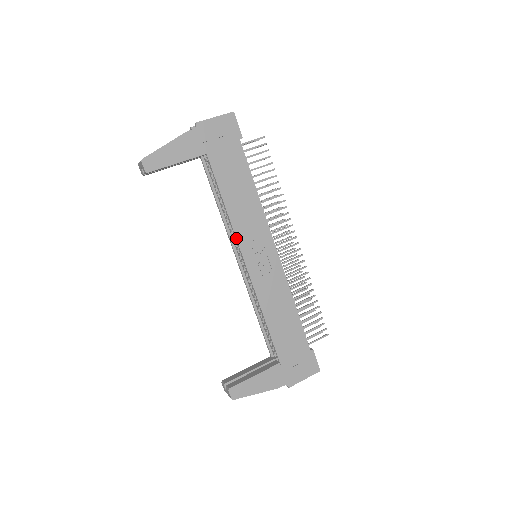
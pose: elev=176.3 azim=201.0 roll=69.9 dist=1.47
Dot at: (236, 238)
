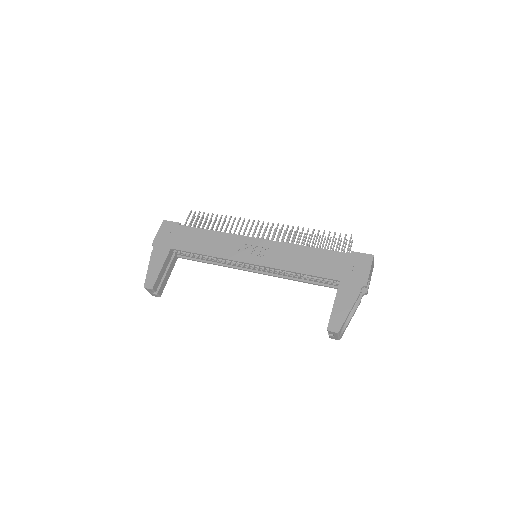
Dot at: (229, 260)
